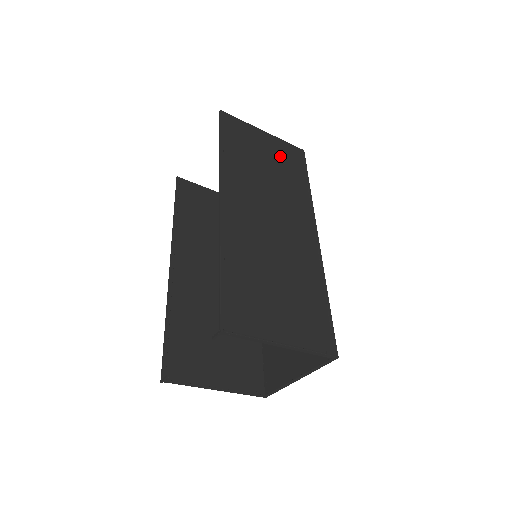
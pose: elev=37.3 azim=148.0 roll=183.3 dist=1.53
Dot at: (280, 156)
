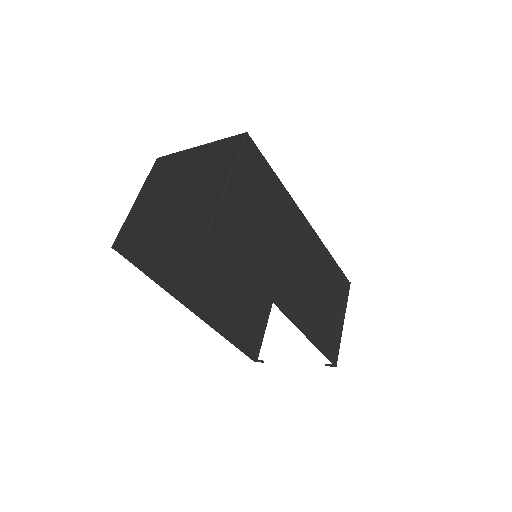
Dot at: (253, 186)
